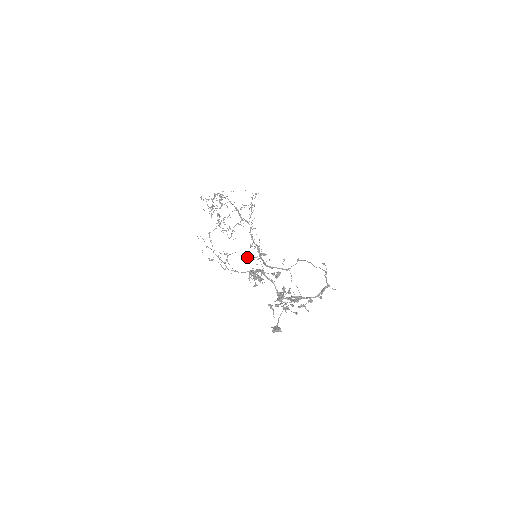
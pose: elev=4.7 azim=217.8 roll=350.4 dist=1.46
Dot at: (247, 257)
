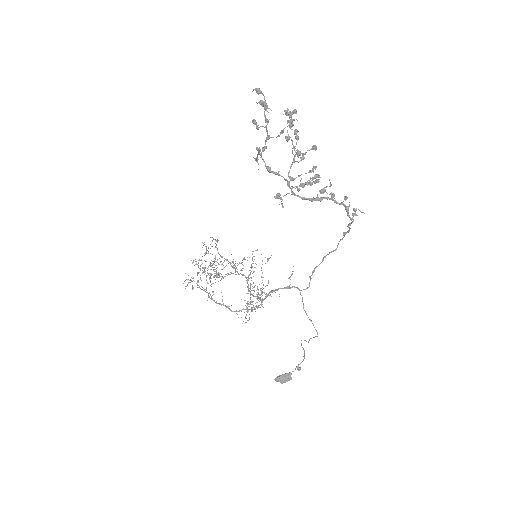
Dot at: occluded
